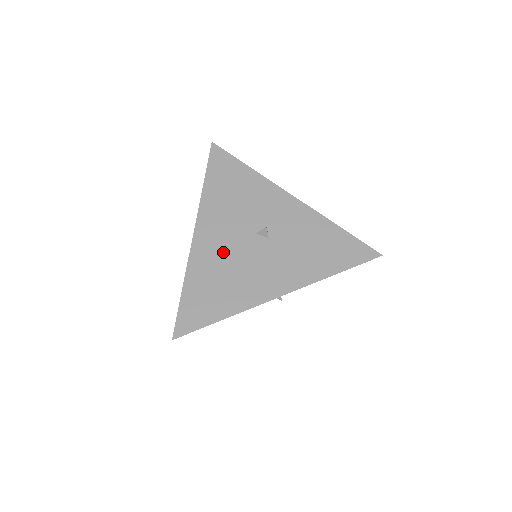
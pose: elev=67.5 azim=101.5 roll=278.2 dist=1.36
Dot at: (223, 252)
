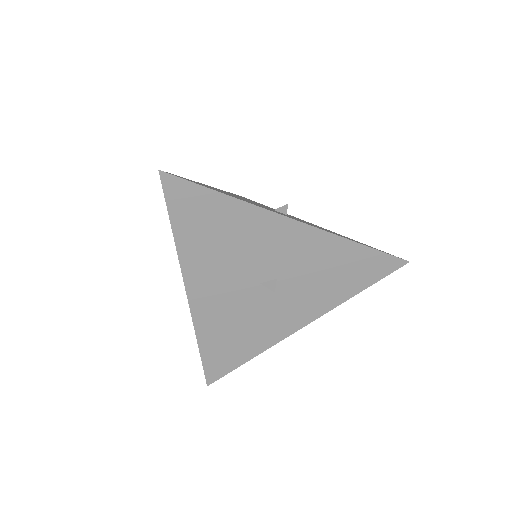
Dot at: occluded
